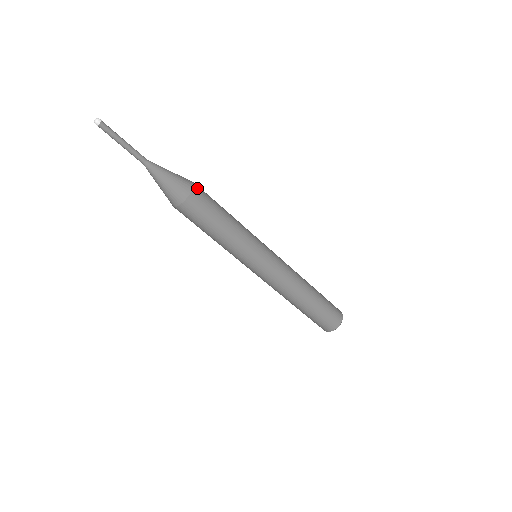
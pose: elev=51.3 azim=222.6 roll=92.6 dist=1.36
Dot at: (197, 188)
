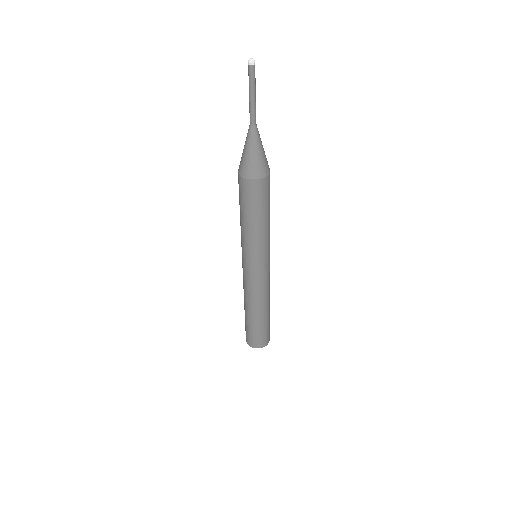
Dot at: occluded
